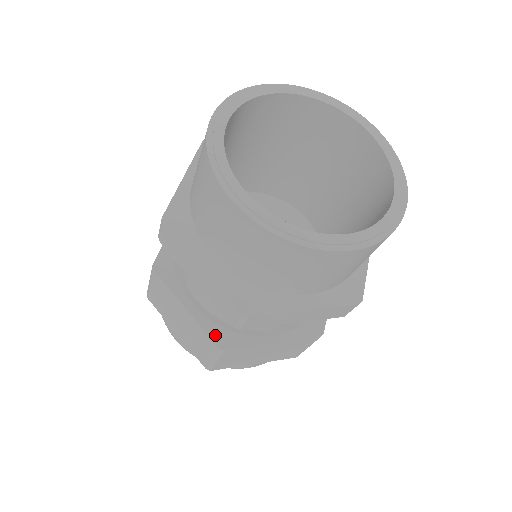
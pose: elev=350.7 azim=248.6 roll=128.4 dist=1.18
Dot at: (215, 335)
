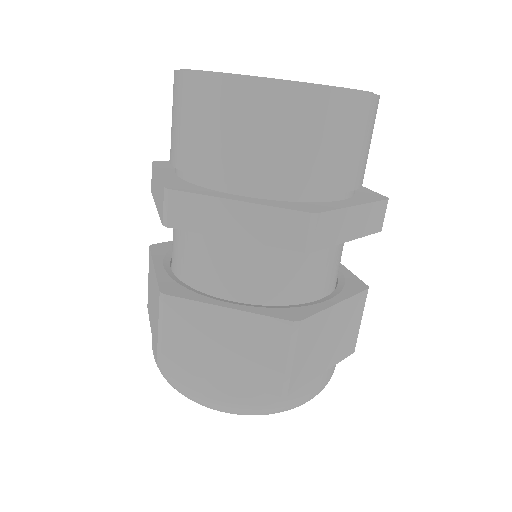
Dot at: (277, 315)
